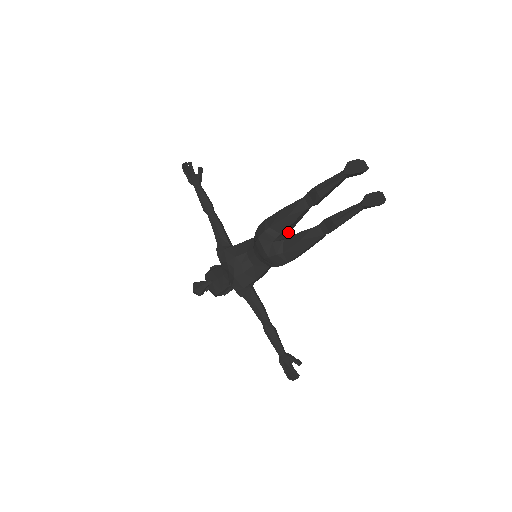
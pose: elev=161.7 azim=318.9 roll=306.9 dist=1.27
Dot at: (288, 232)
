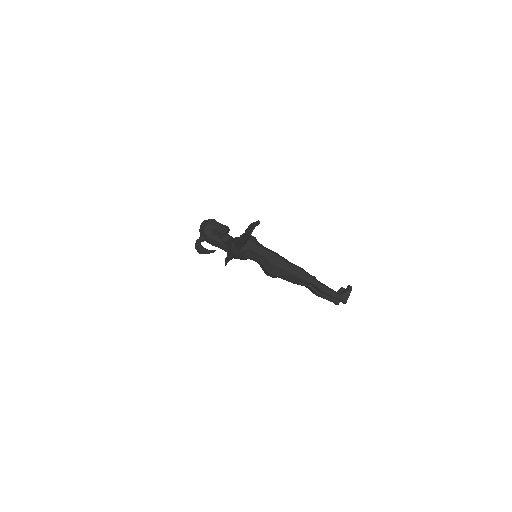
Dot at: occluded
